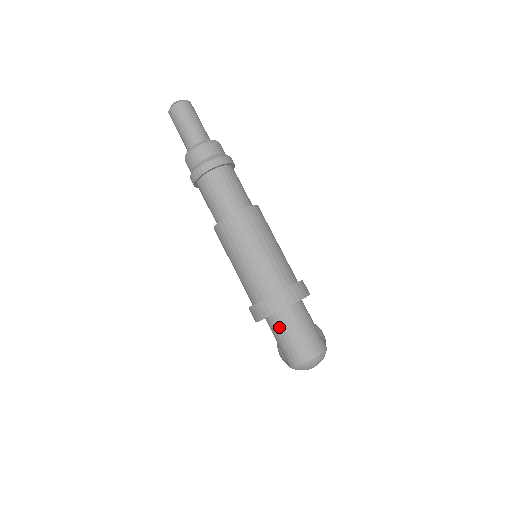
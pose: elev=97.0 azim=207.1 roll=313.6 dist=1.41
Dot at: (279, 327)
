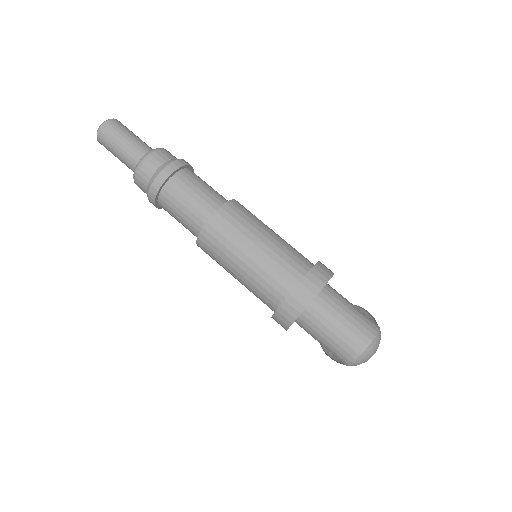
Dot at: (331, 305)
